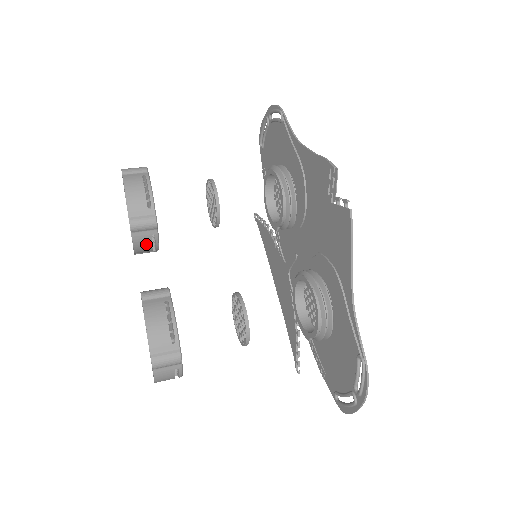
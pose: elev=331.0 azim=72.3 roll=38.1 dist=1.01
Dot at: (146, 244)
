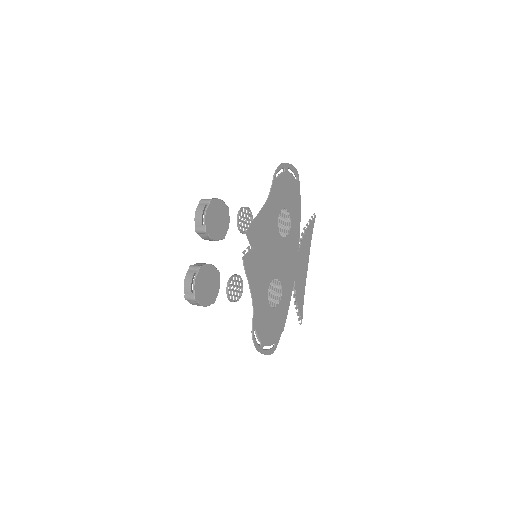
Dot at: (207, 239)
